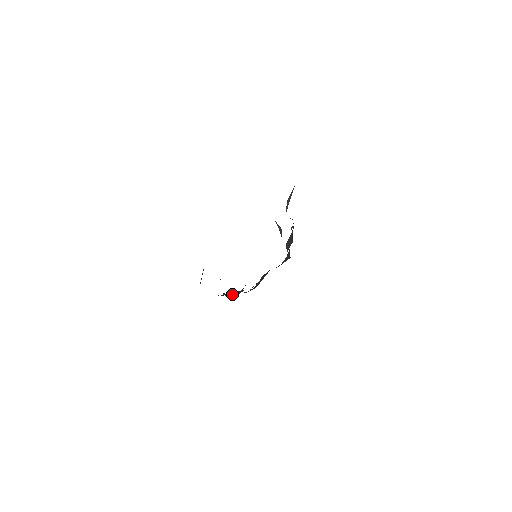
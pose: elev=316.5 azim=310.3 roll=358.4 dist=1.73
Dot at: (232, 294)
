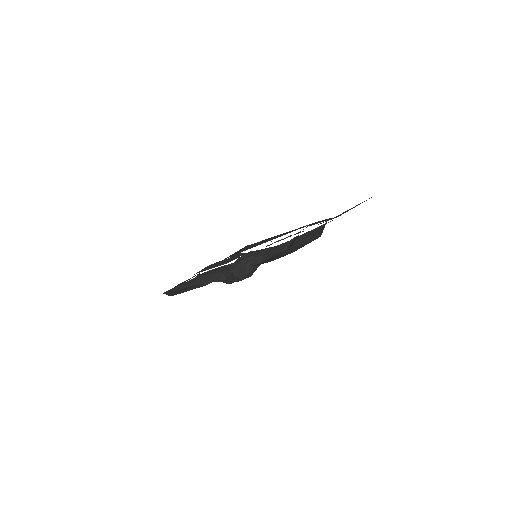
Dot at: (254, 262)
